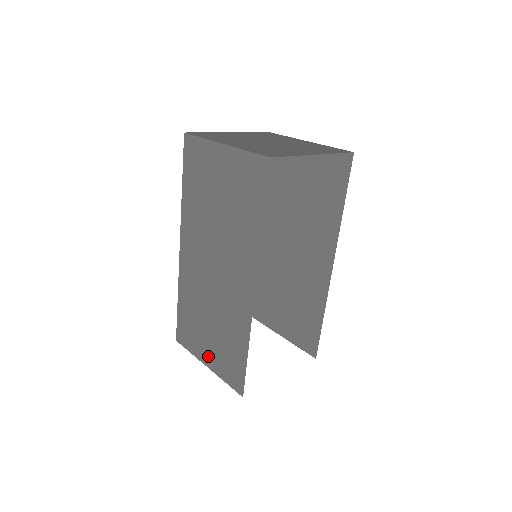
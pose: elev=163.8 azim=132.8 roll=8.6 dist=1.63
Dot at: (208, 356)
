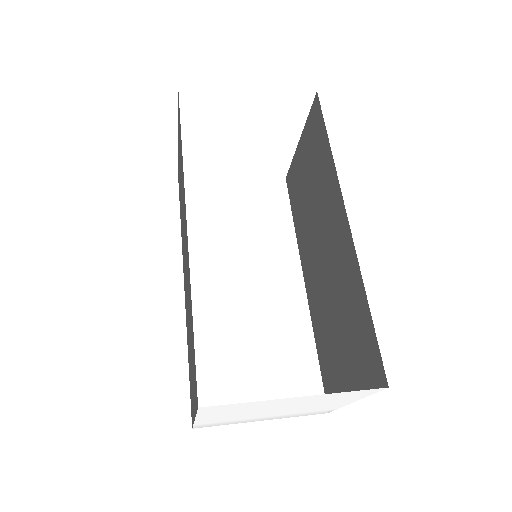
Dot at: (193, 397)
